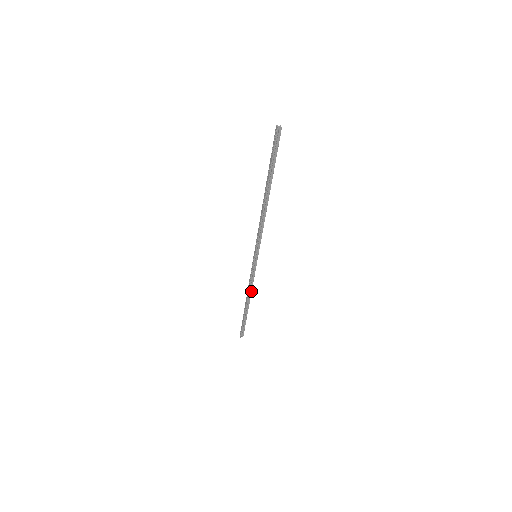
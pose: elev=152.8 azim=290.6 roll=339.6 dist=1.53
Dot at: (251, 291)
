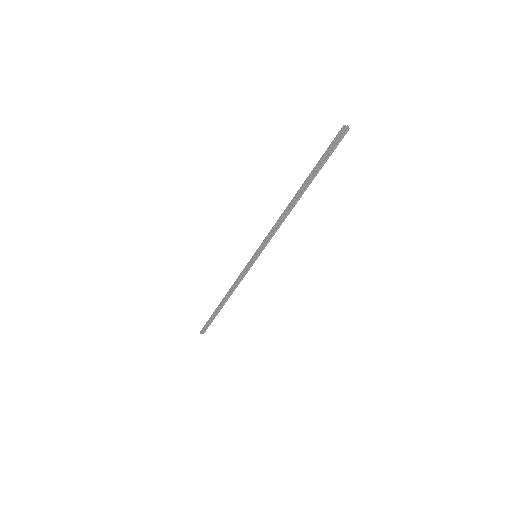
Dot at: (234, 290)
